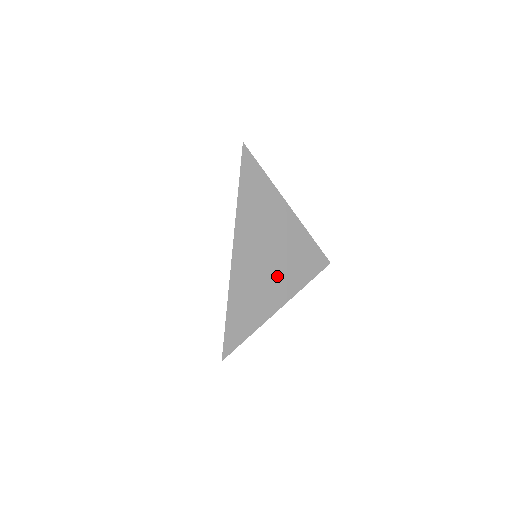
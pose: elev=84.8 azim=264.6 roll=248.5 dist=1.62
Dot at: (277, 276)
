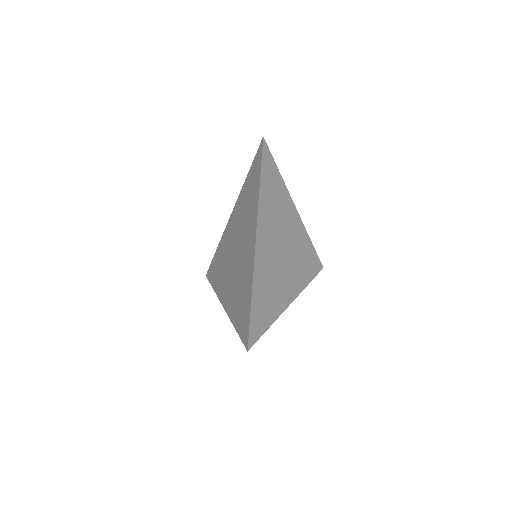
Dot at: occluded
